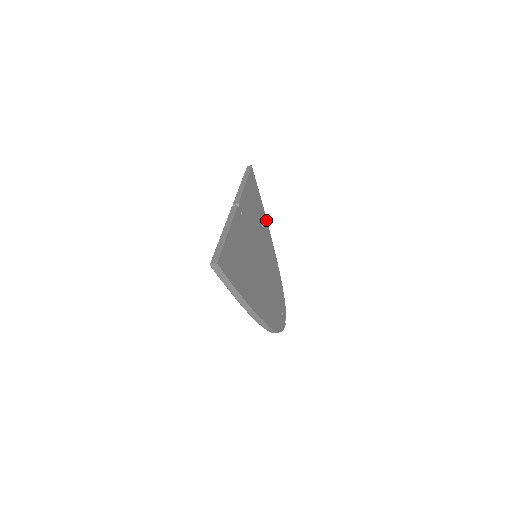
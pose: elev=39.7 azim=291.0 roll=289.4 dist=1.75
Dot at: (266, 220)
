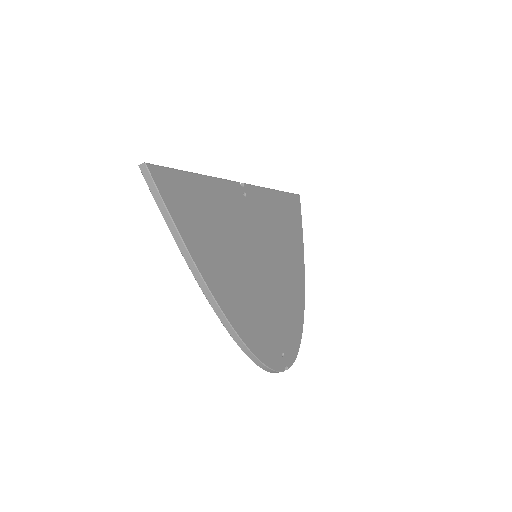
Dot at: (302, 253)
